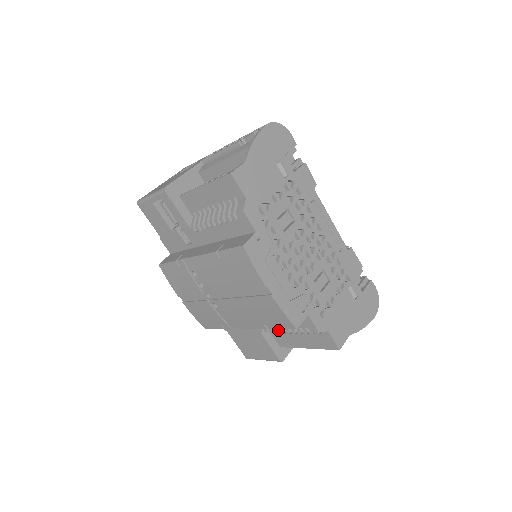
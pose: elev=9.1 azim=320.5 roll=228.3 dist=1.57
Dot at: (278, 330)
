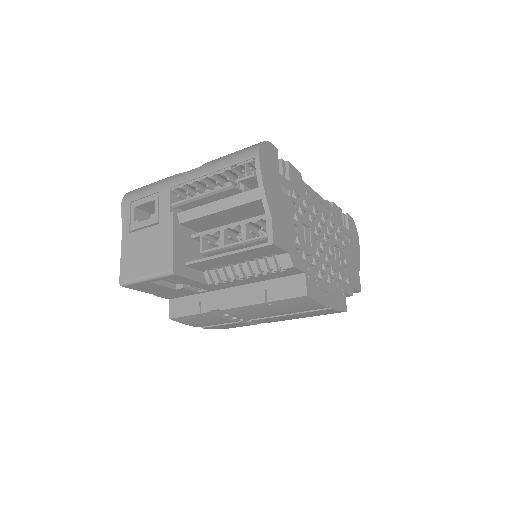
Dot at: occluded
